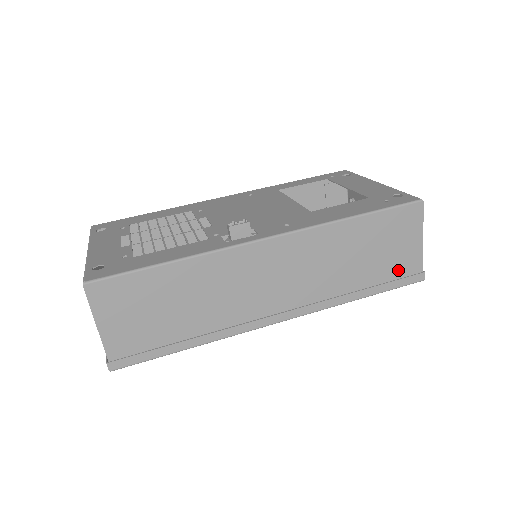
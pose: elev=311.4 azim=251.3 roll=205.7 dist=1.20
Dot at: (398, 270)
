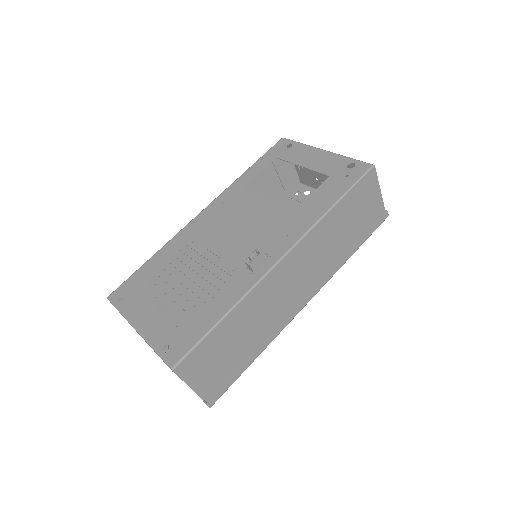
Dot at: (370, 221)
